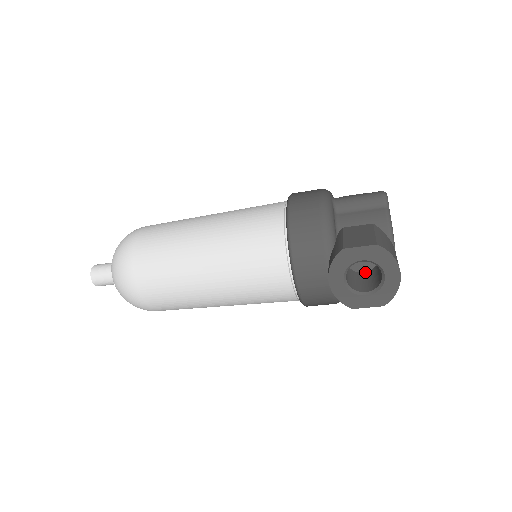
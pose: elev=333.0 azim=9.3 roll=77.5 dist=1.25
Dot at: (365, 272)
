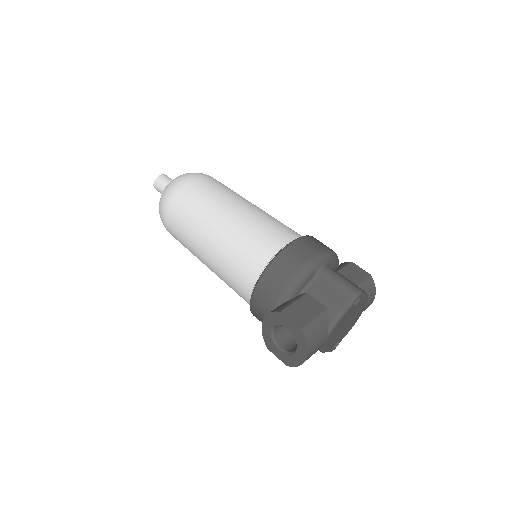
Dot at: occluded
